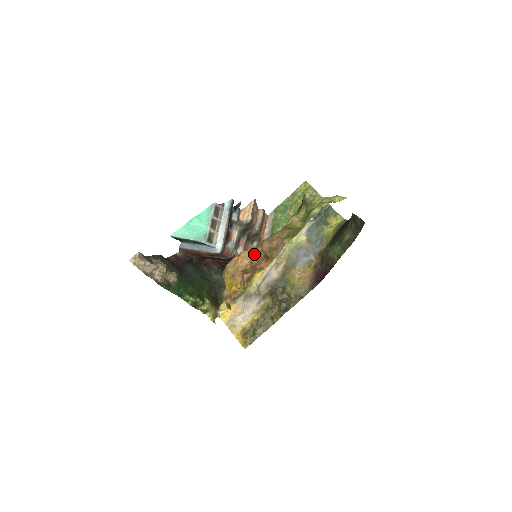
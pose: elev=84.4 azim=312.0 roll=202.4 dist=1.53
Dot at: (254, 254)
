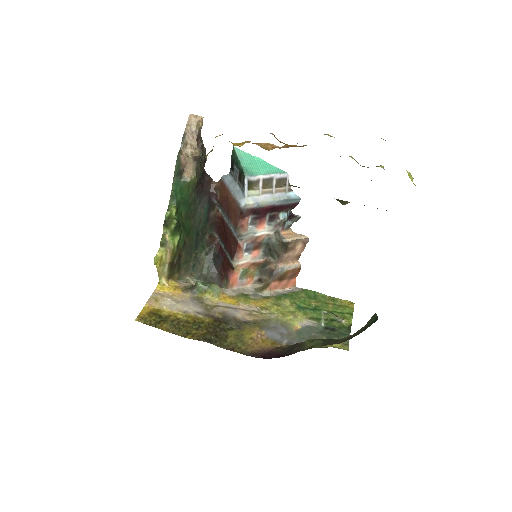
Dot at: (285, 145)
